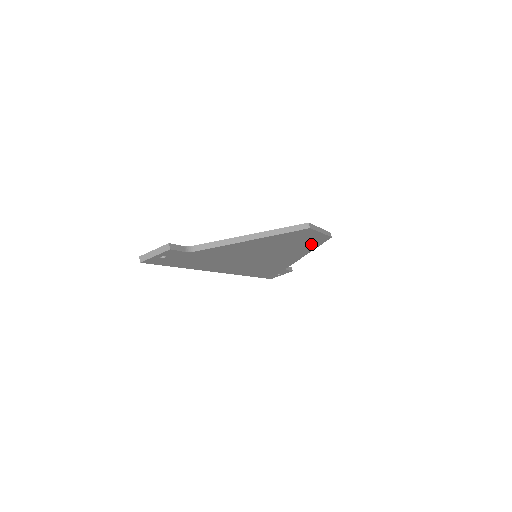
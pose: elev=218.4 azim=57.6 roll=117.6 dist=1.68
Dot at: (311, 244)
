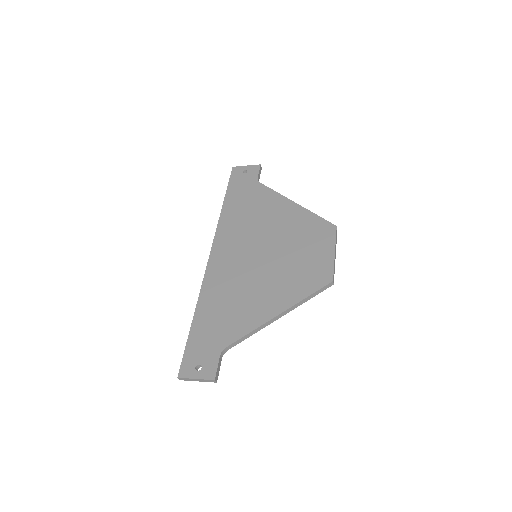
Dot at: occluded
